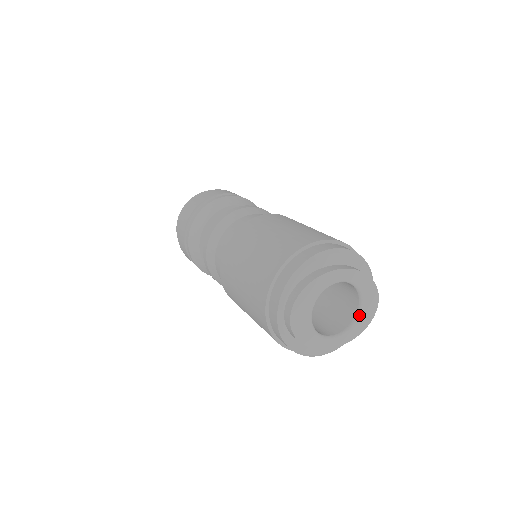
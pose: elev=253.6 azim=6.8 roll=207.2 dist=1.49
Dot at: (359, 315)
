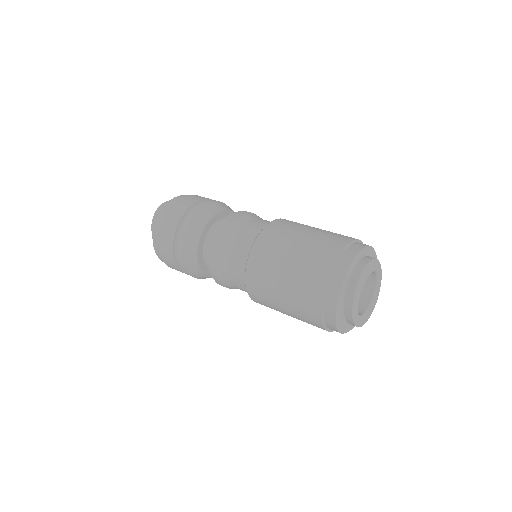
Dot at: (369, 309)
